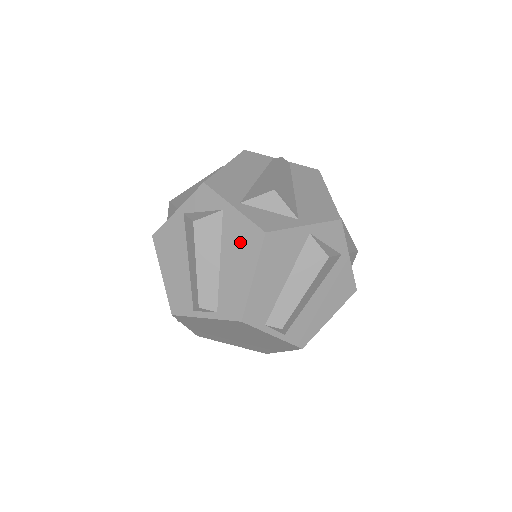
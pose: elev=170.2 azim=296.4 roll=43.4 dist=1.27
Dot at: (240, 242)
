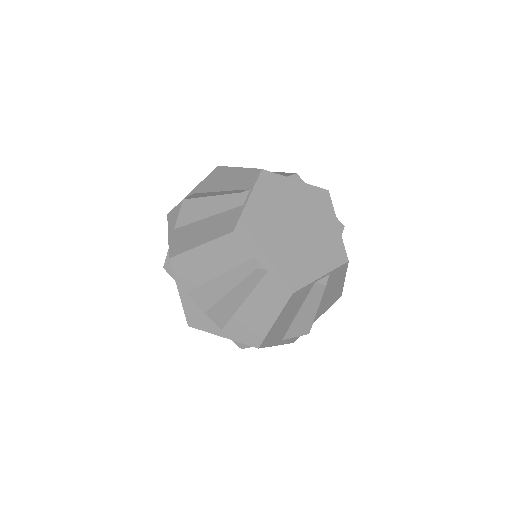
Dot at: occluded
